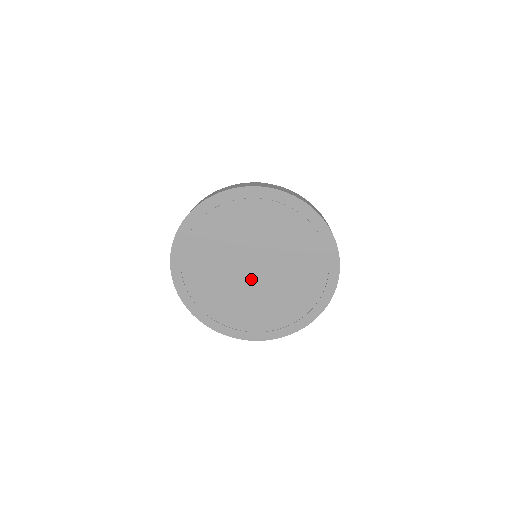
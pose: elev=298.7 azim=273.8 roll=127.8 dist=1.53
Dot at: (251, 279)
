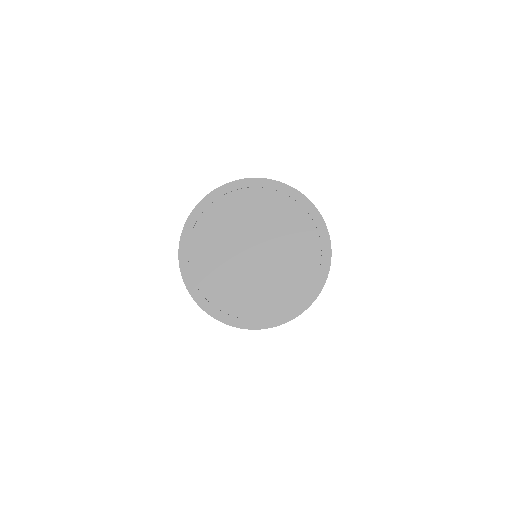
Dot at: (247, 260)
